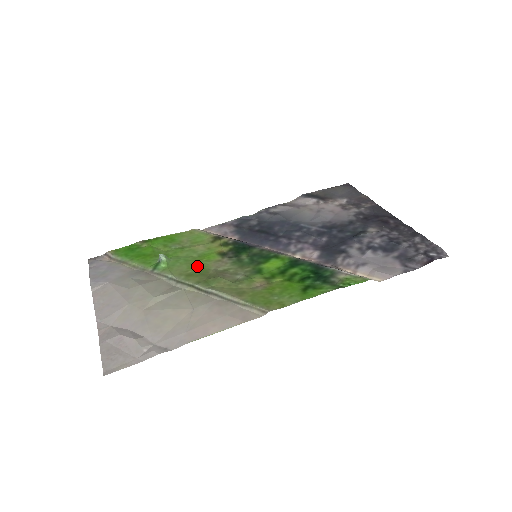
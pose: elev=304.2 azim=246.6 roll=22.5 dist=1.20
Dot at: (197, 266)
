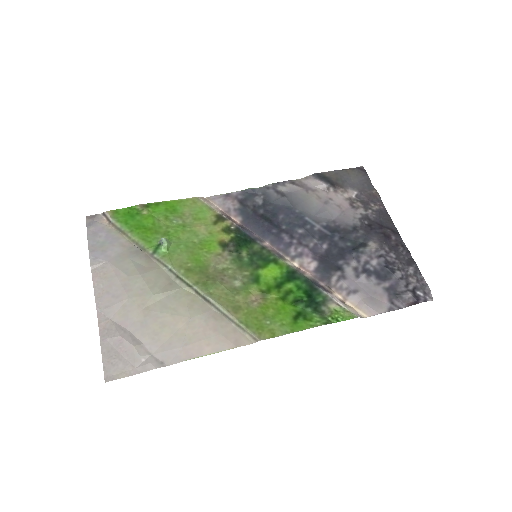
Dot at: (197, 258)
